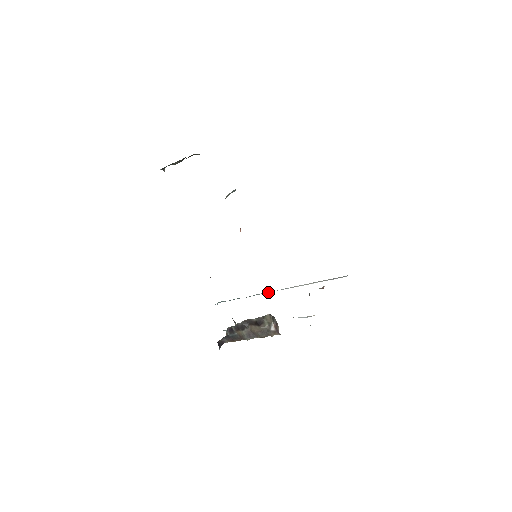
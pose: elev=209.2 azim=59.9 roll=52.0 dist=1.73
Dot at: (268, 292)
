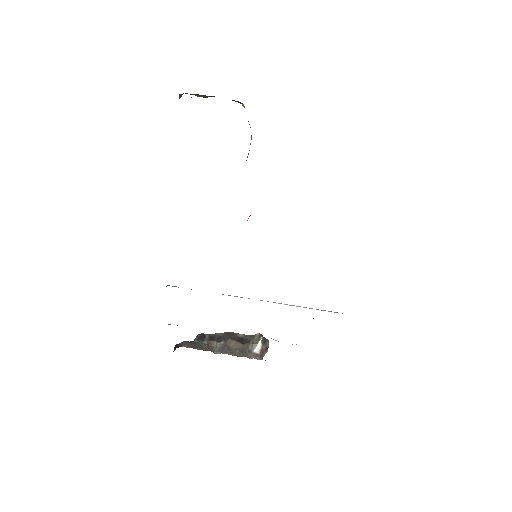
Dot at: (242, 297)
